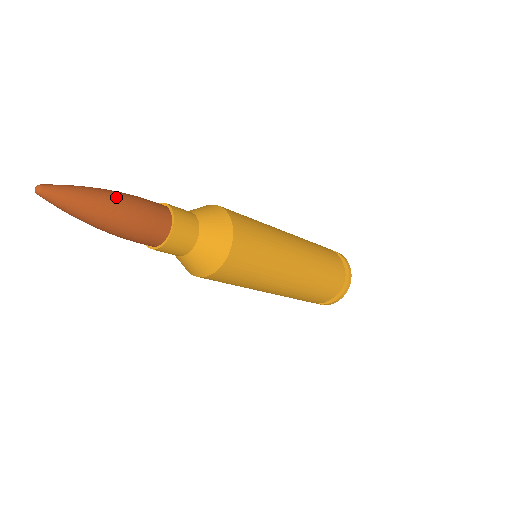
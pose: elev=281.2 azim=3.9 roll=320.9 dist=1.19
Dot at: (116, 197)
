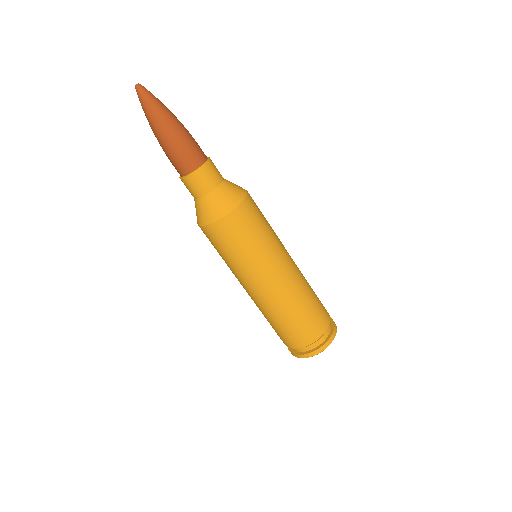
Dot at: occluded
